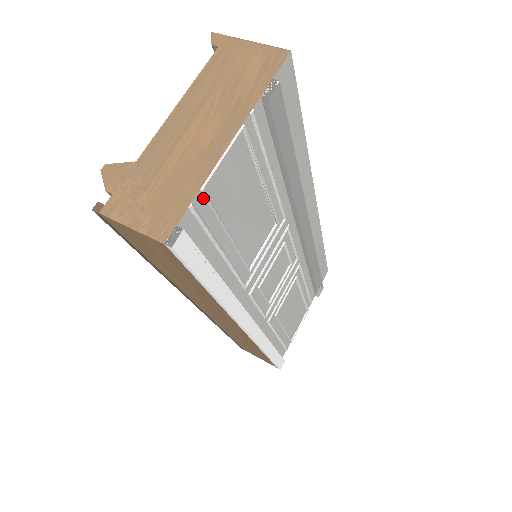
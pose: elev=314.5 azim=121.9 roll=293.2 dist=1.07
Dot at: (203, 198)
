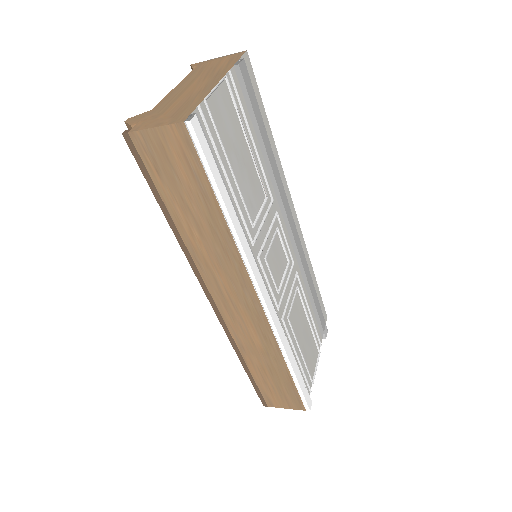
Dot at: (206, 110)
